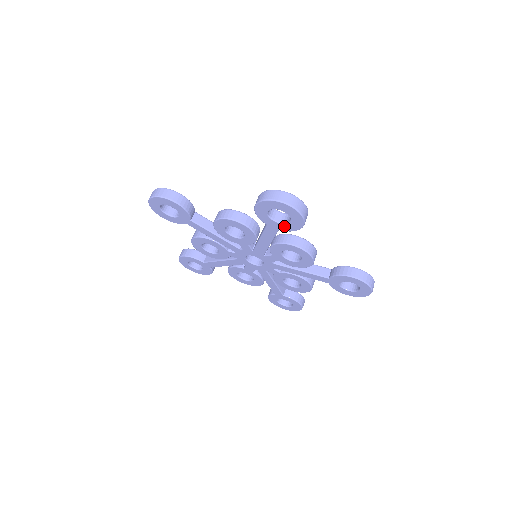
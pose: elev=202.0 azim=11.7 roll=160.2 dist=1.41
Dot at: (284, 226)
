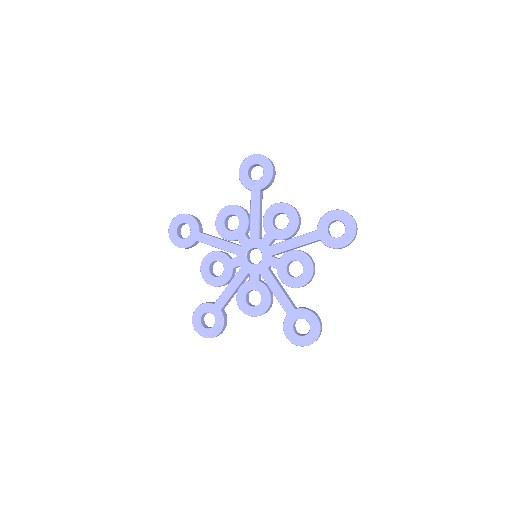
Dot at: (329, 239)
